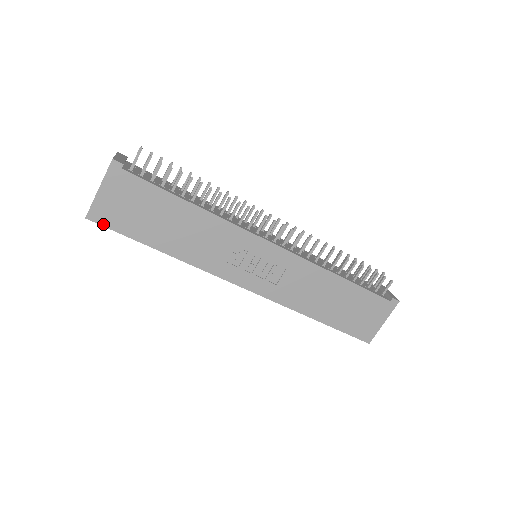
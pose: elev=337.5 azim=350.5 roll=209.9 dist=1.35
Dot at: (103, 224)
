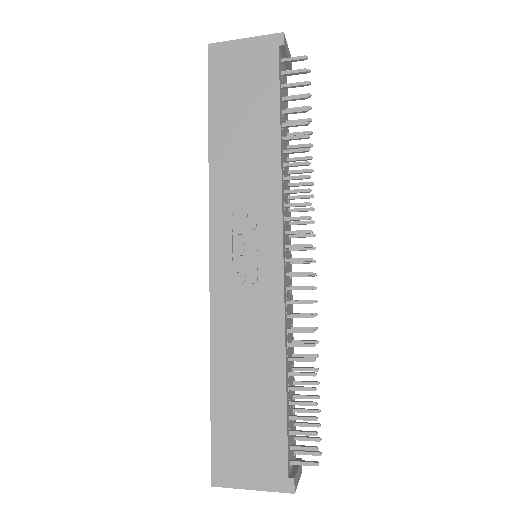
Dot at: (210, 63)
